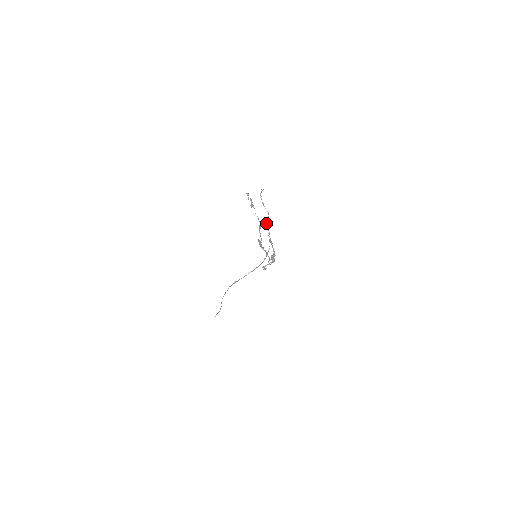
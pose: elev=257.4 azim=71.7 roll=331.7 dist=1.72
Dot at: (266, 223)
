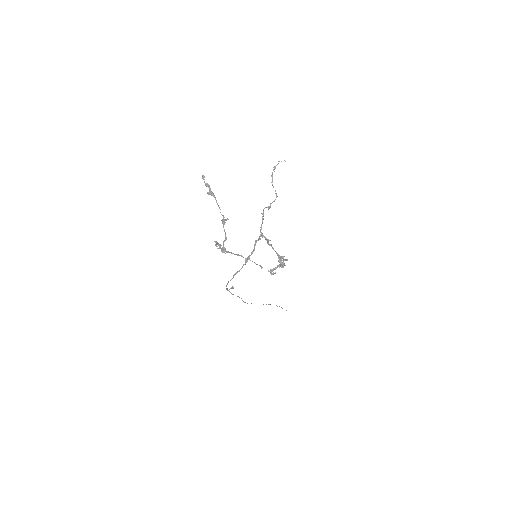
Dot at: (263, 212)
